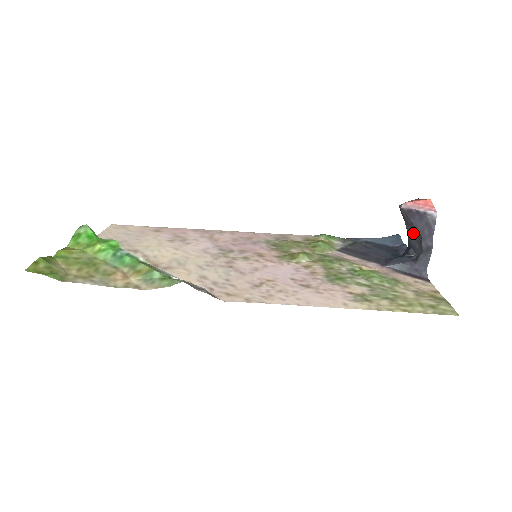
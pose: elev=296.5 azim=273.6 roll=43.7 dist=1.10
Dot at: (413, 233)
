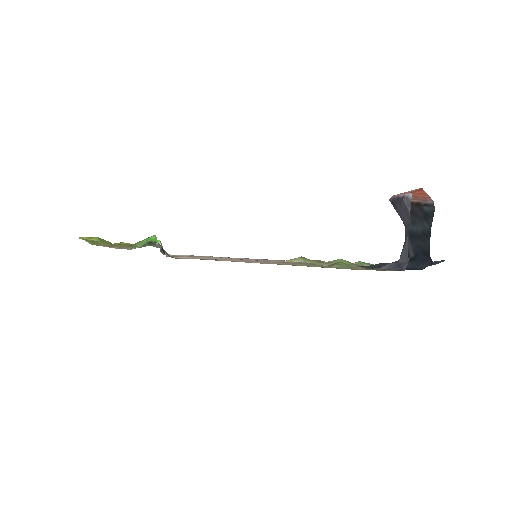
Dot at: occluded
